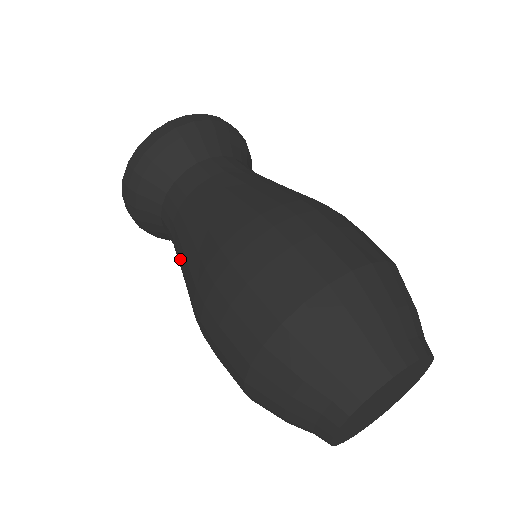
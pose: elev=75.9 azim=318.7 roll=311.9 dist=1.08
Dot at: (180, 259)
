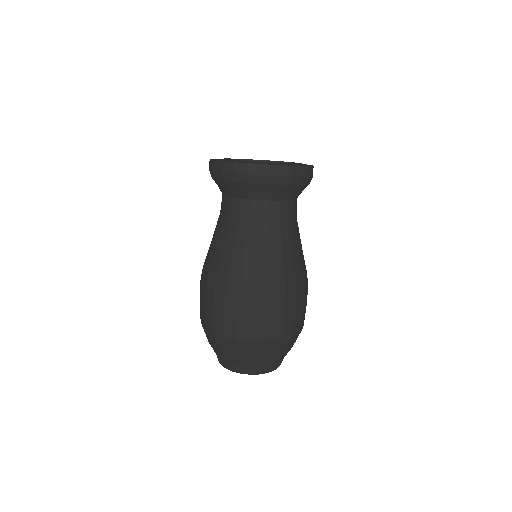
Dot at: (226, 243)
